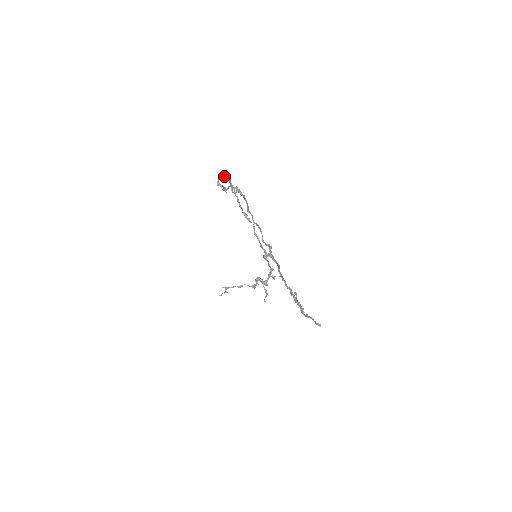
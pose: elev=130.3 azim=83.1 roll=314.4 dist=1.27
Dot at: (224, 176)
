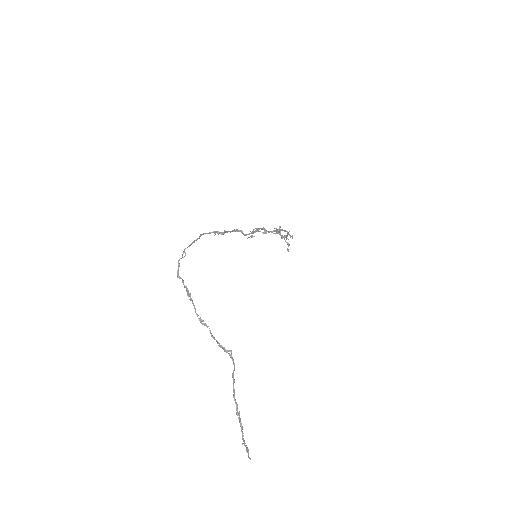
Dot at: (189, 245)
